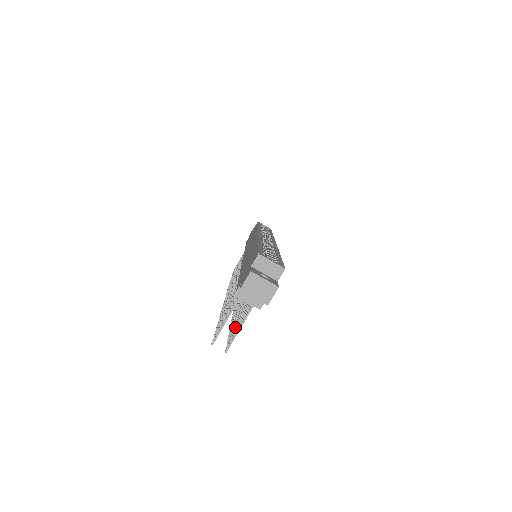
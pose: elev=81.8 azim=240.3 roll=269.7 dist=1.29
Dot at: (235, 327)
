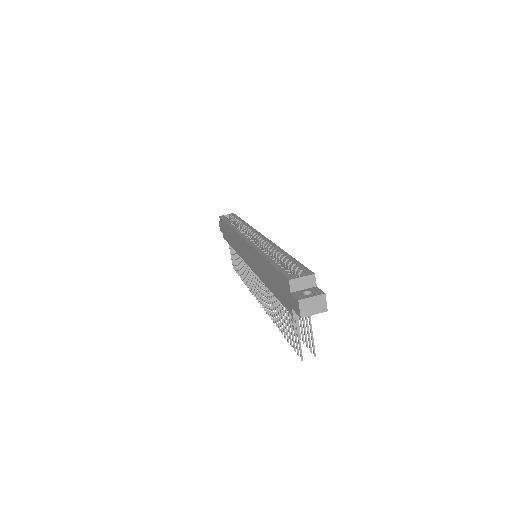
Dot at: (302, 331)
